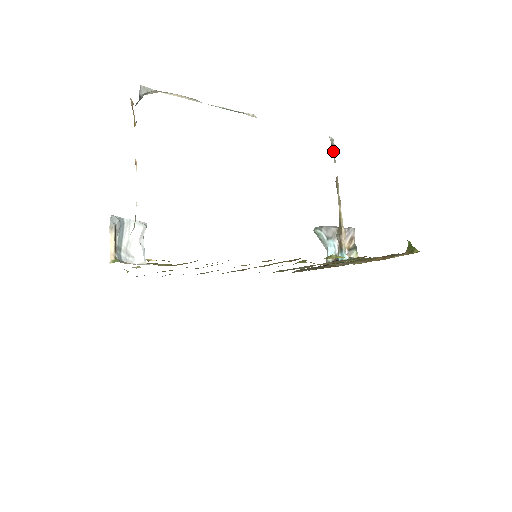
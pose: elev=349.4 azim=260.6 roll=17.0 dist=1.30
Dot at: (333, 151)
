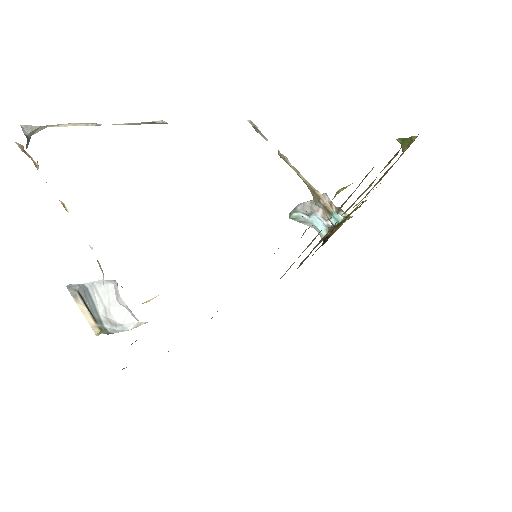
Dot at: (259, 132)
